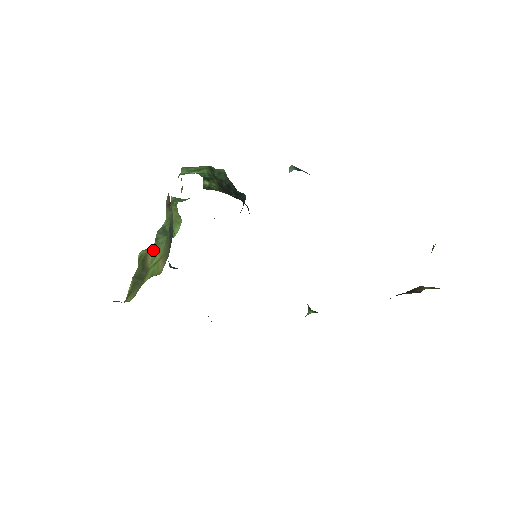
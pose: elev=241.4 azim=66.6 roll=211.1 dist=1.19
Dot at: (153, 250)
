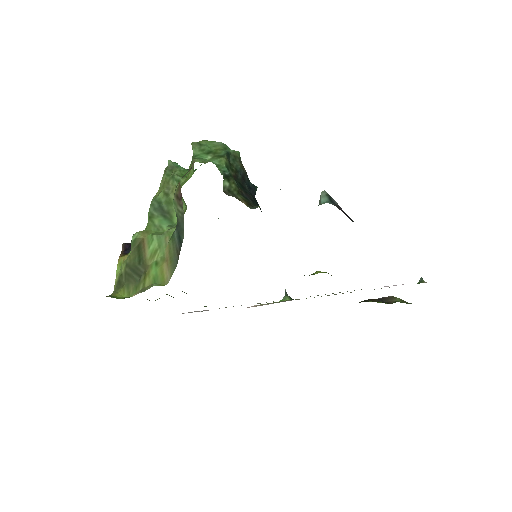
Dot at: (152, 241)
